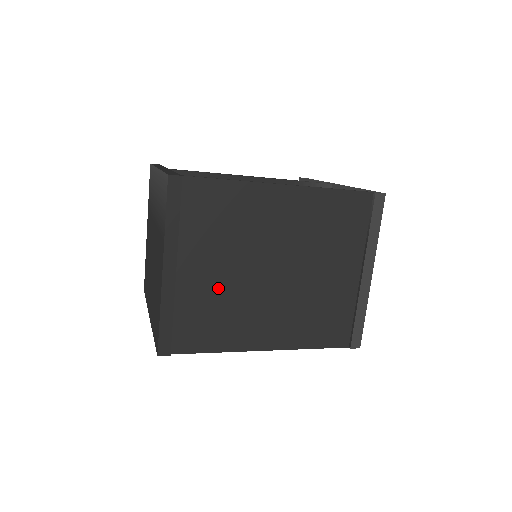
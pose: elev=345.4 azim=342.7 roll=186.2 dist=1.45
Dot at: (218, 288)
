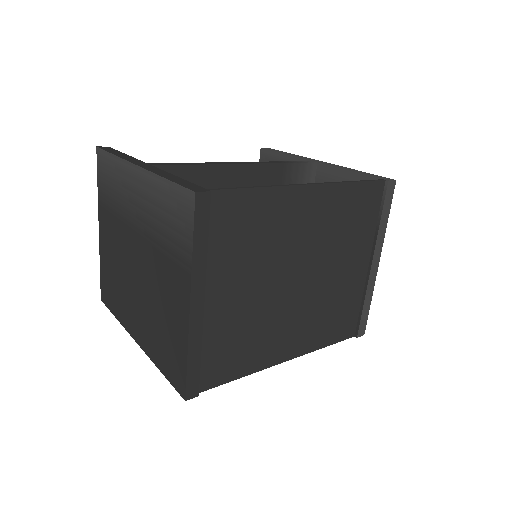
Dot at: (245, 311)
